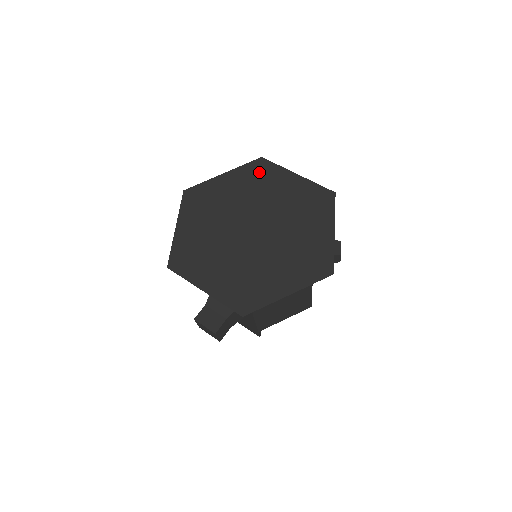
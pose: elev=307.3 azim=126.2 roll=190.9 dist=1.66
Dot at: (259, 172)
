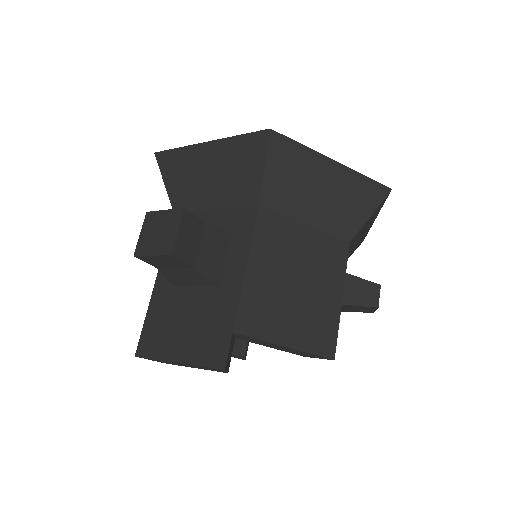
Dot at: occluded
